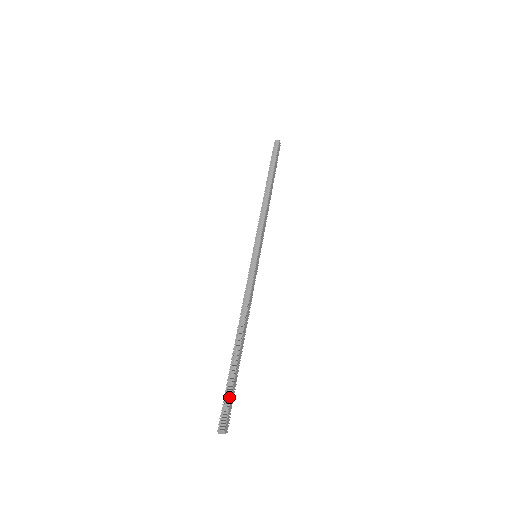
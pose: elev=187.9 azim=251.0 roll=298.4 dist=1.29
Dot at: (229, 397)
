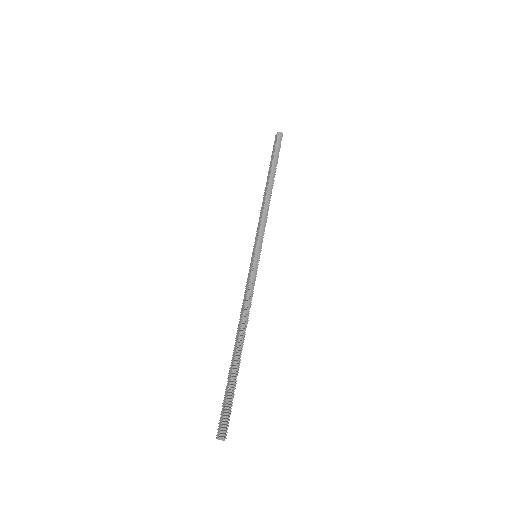
Dot at: (231, 404)
